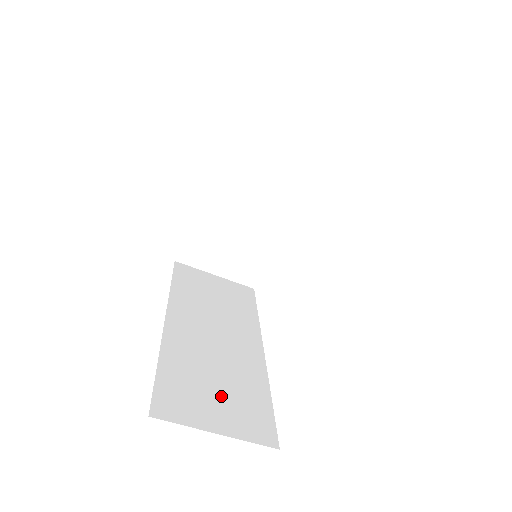
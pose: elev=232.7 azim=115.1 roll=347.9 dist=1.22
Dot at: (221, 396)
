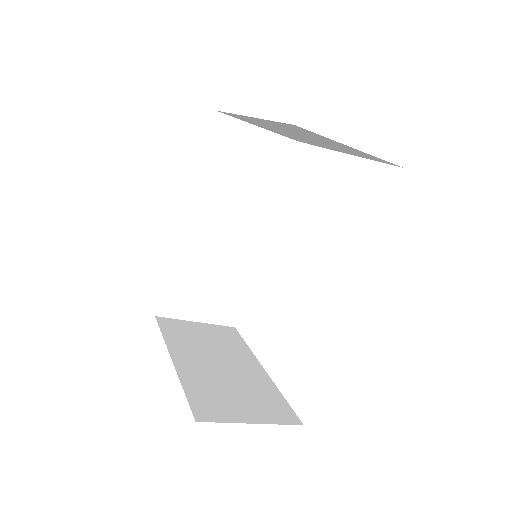
Dot at: (209, 293)
